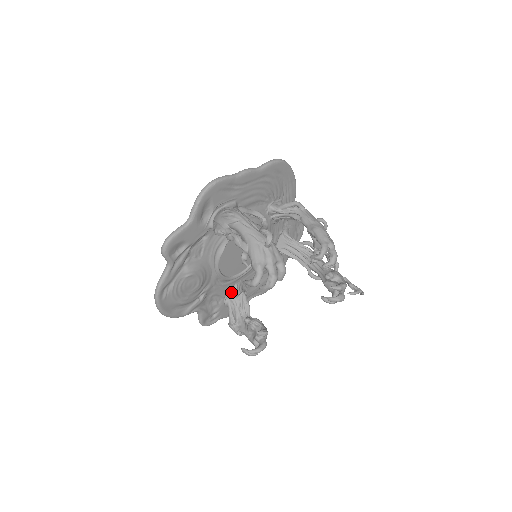
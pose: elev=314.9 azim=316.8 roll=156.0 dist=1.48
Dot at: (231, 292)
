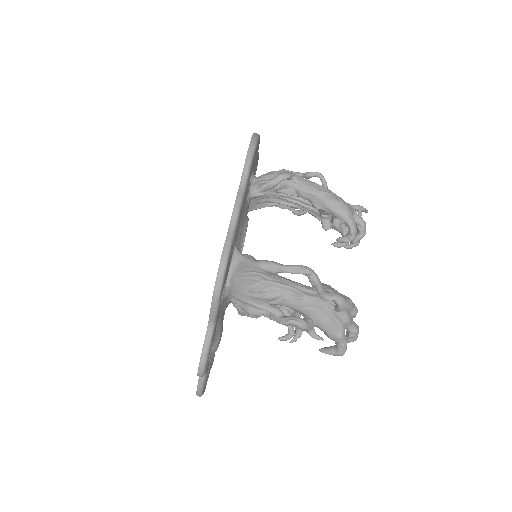
Dot at: occluded
